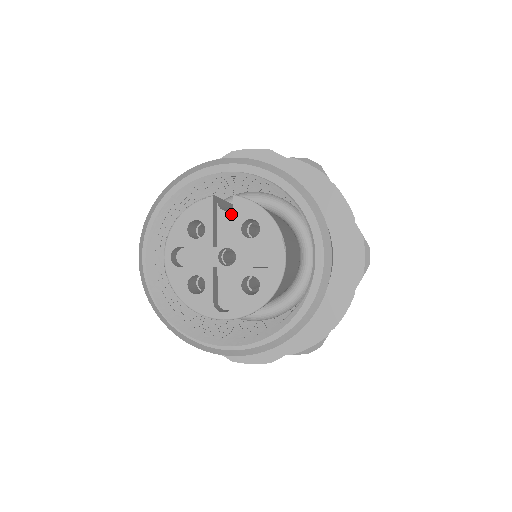
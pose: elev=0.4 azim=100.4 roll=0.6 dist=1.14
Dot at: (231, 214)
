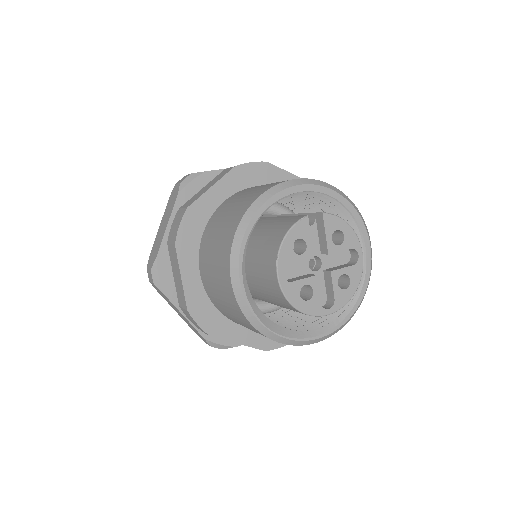
Dot at: (313, 228)
